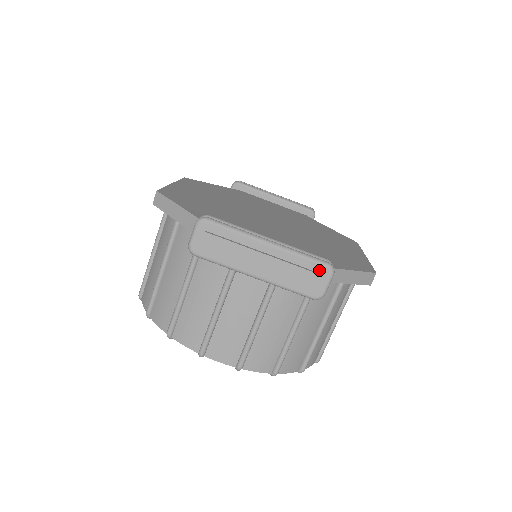
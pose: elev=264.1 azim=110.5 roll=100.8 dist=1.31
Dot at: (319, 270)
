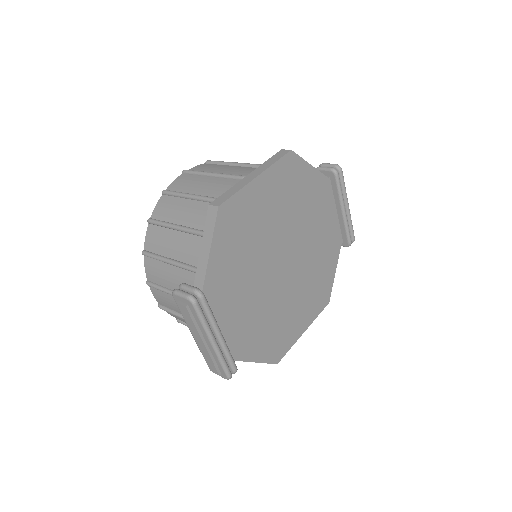
Dot at: (222, 372)
